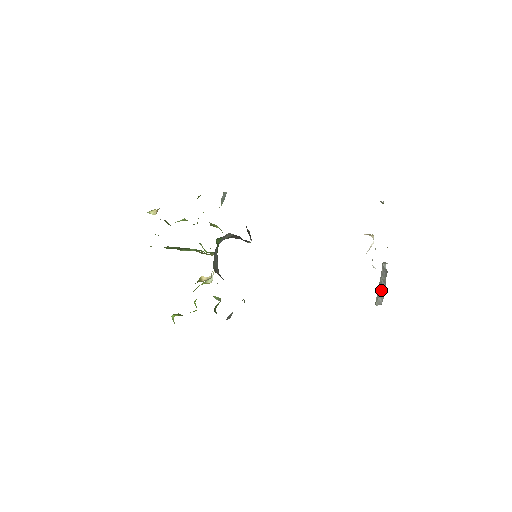
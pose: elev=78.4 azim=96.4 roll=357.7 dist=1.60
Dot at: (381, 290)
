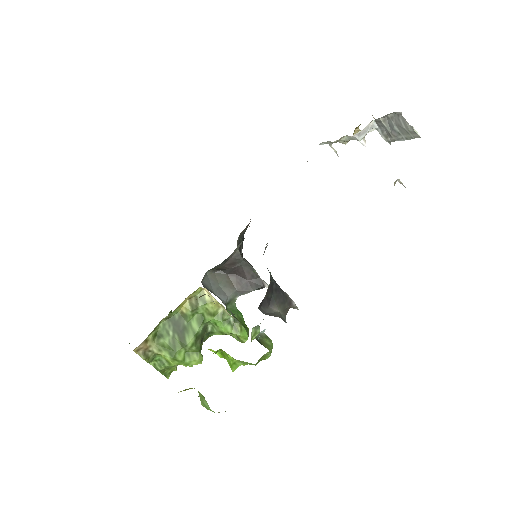
Dot at: (395, 126)
